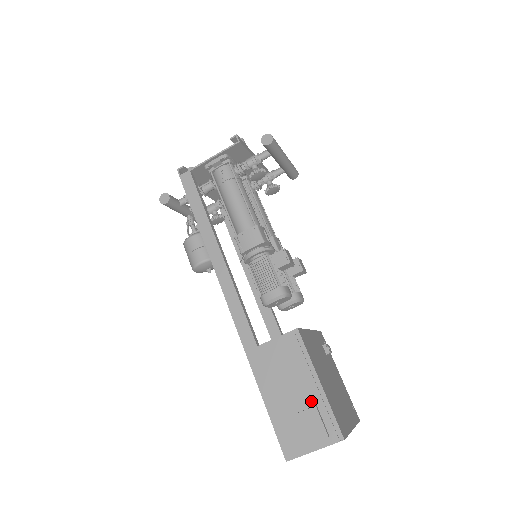
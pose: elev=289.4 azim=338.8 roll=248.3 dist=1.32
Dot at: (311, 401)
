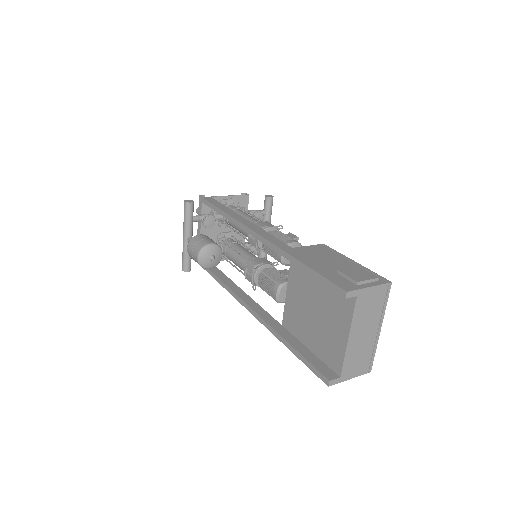
Dot at: occluded
